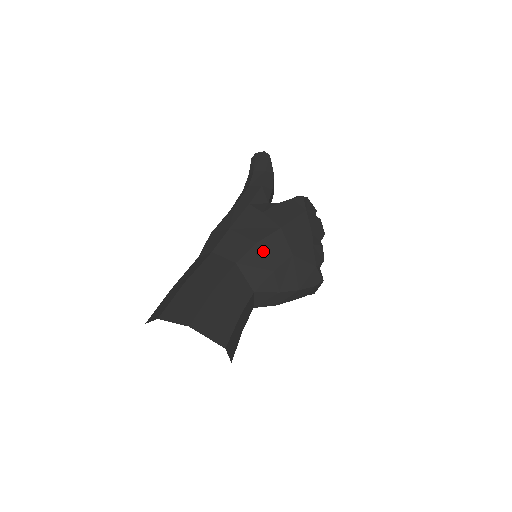
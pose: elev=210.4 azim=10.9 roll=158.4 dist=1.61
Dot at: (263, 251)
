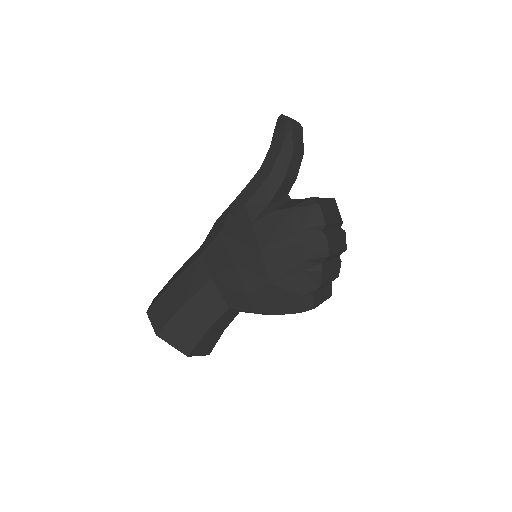
Dot at: (239, 273)
